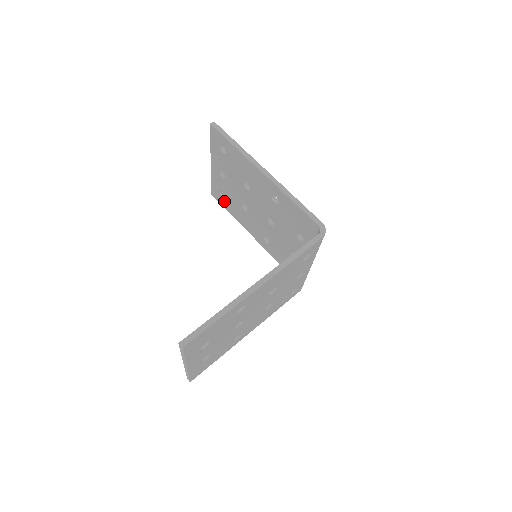
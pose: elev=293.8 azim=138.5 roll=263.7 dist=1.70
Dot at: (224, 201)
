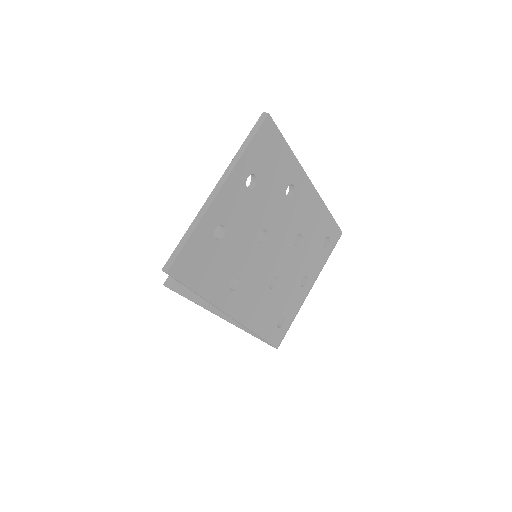
Dot at: occluded
